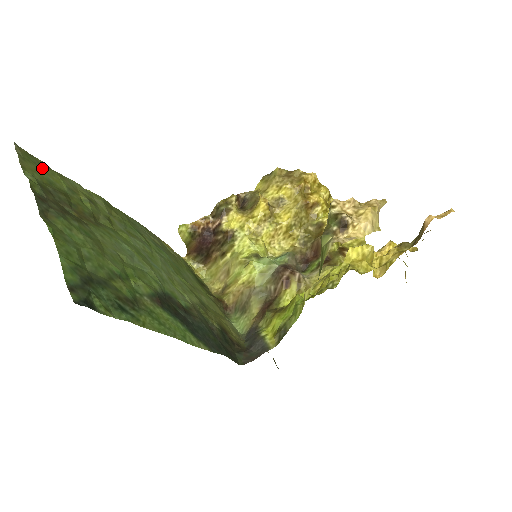
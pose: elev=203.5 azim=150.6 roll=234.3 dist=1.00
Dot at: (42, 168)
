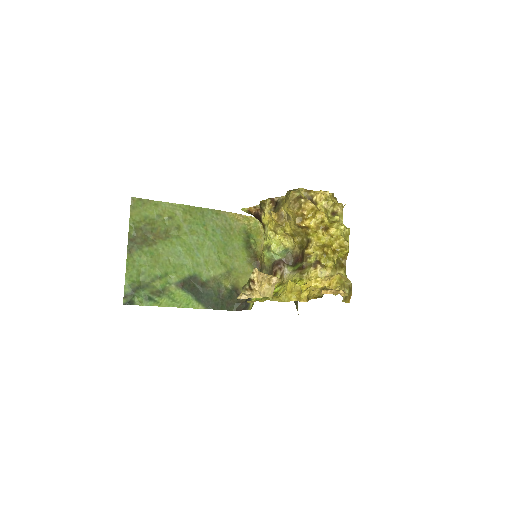
Dot at: (145, 207)
